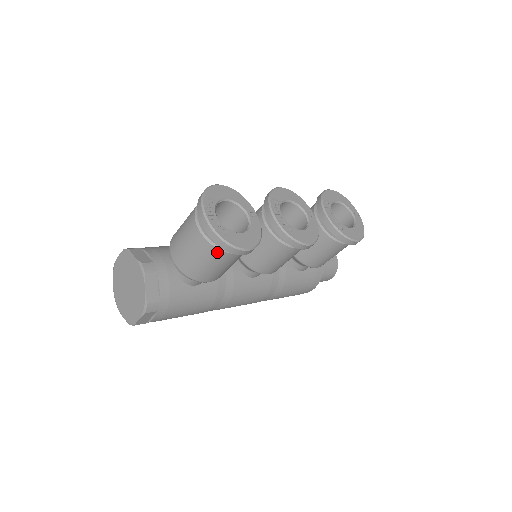
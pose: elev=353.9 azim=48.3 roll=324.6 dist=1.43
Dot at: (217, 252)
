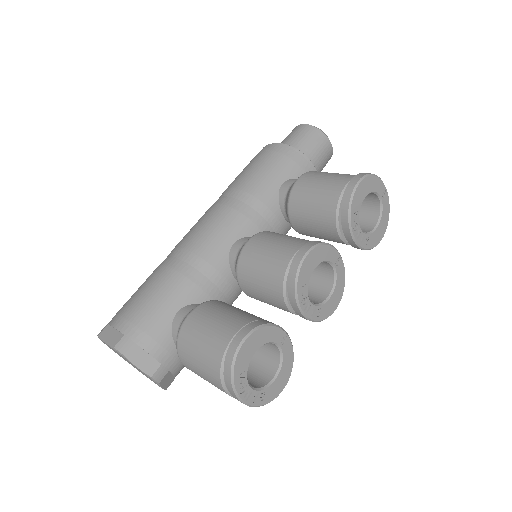
Dot at: occluded
